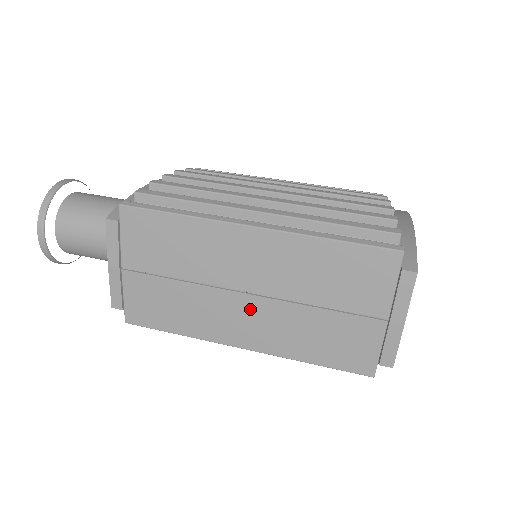
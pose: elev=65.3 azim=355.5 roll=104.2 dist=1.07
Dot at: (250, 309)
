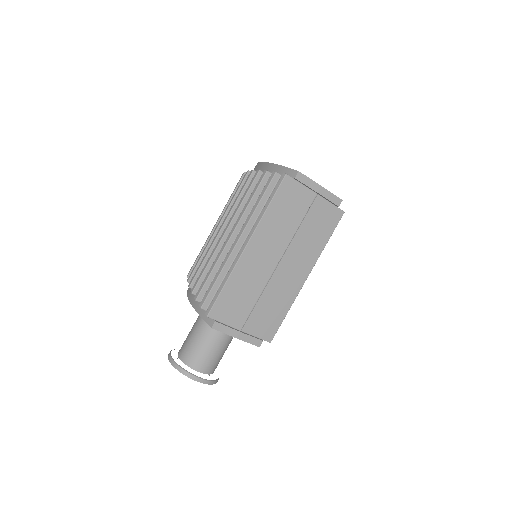
Dot at: (288, 265)
